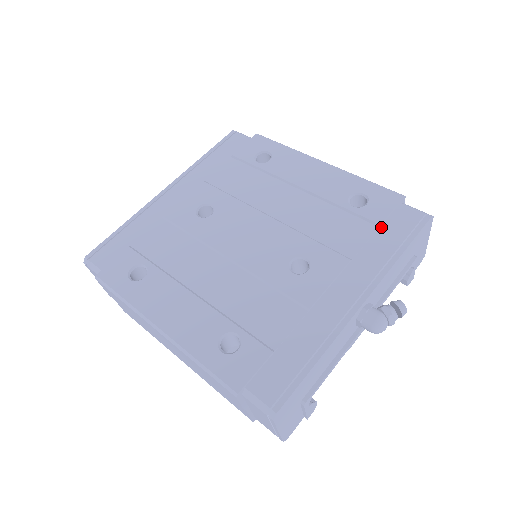
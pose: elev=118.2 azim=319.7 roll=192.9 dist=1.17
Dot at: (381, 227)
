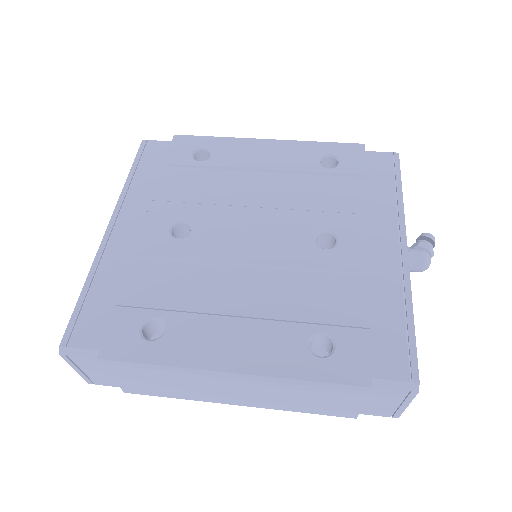
Dot at: (367, 177)
